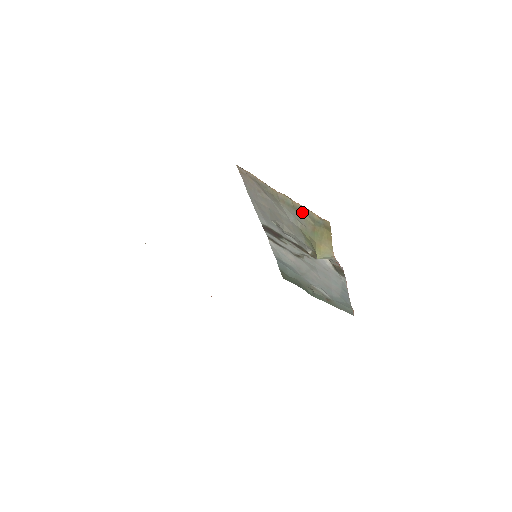
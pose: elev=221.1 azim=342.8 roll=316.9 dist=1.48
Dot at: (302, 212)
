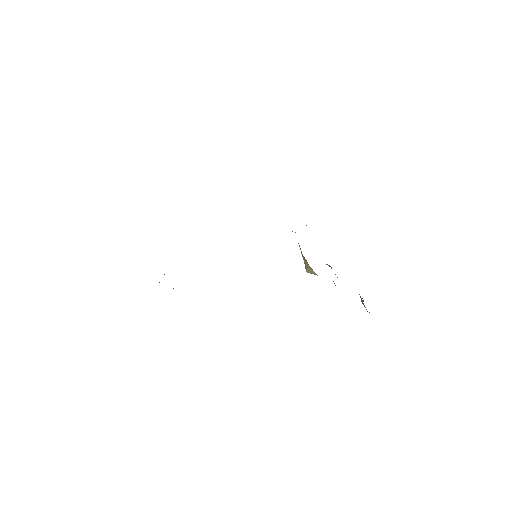
Dot at: occluded
